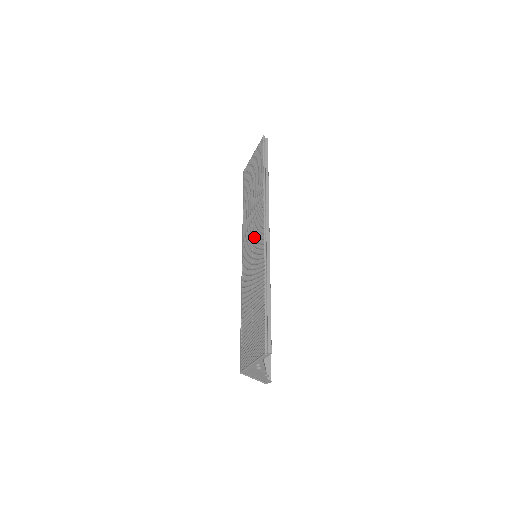
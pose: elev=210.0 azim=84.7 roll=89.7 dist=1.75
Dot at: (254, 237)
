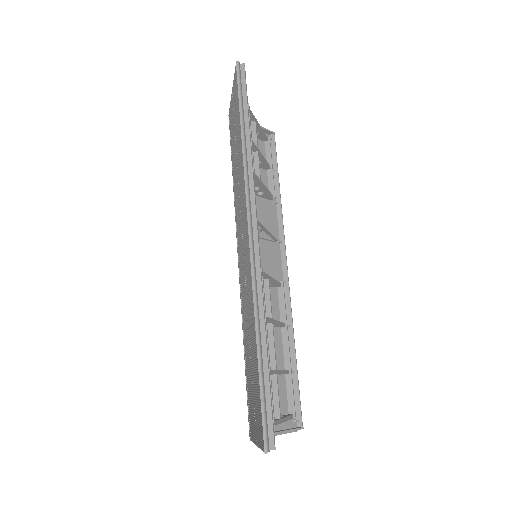
Dot at: (243, 237)
